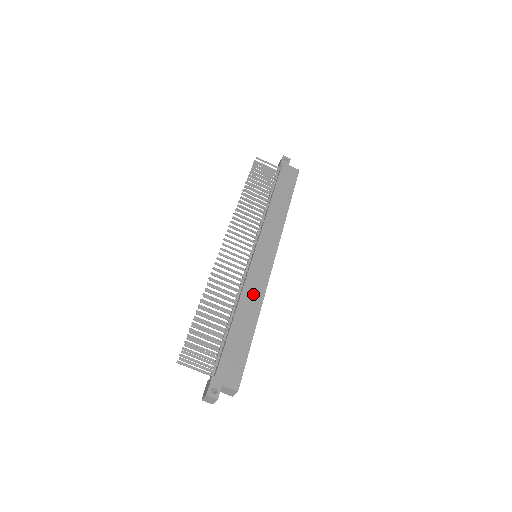
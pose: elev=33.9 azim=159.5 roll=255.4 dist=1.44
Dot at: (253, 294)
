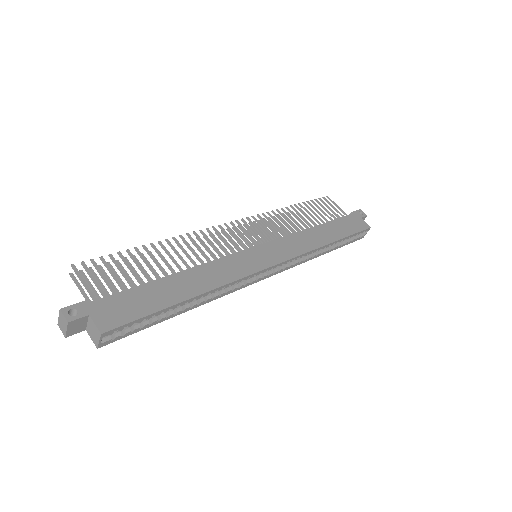
Dot at: (217, 273)
